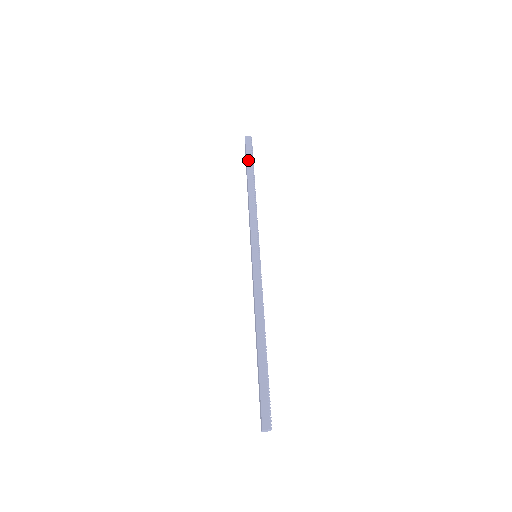
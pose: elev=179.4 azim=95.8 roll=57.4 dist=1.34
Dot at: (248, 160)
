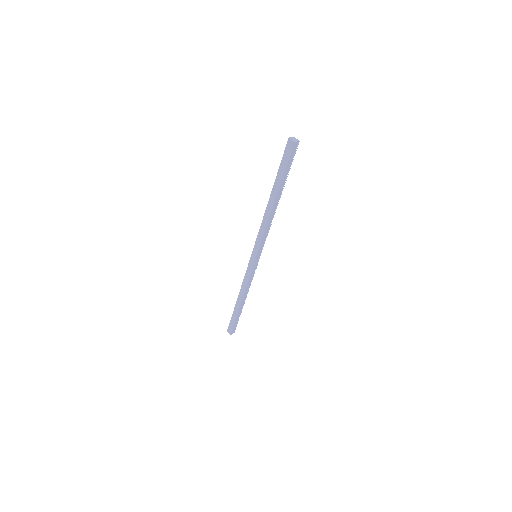
Dot at: (285, 175)
